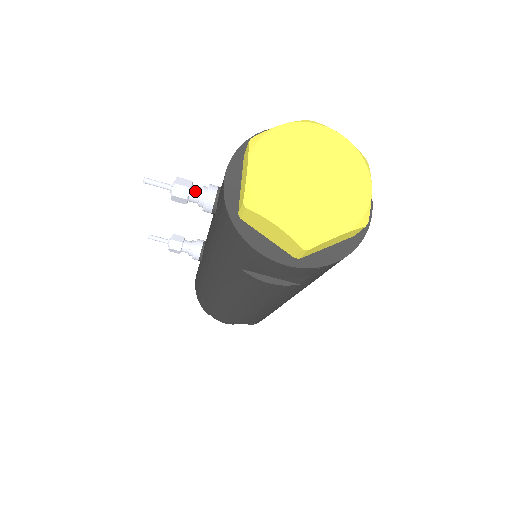
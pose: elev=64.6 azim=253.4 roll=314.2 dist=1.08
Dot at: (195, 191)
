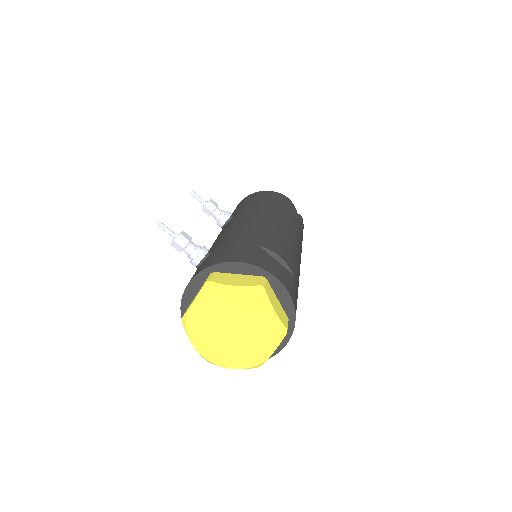
Dot at: (188, 250)
